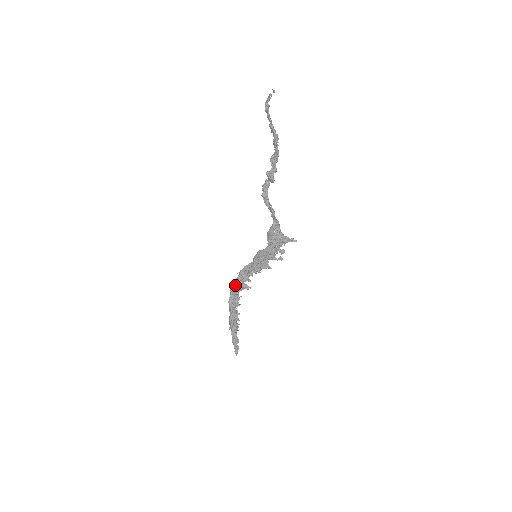
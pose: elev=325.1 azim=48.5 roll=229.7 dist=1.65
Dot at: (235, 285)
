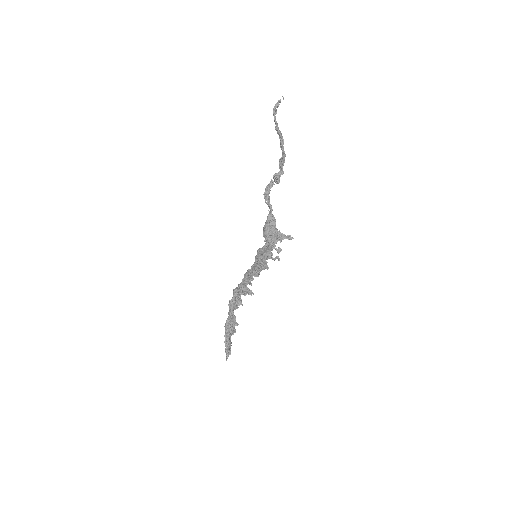
Dot at: occluded
